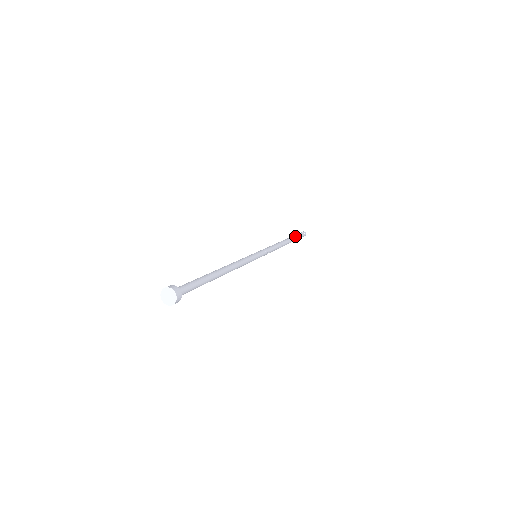
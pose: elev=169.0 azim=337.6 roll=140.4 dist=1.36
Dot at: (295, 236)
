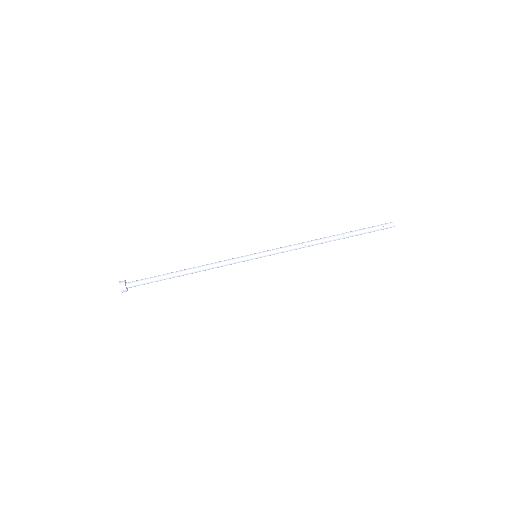
Dot at: (360, 234)
